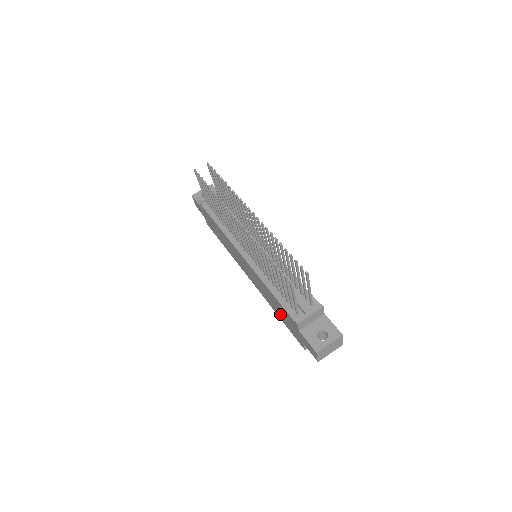
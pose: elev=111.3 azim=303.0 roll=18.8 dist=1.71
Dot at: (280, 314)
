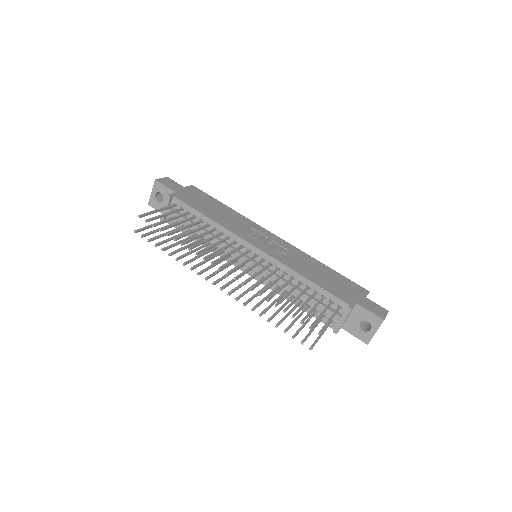
Dot at: occluded
